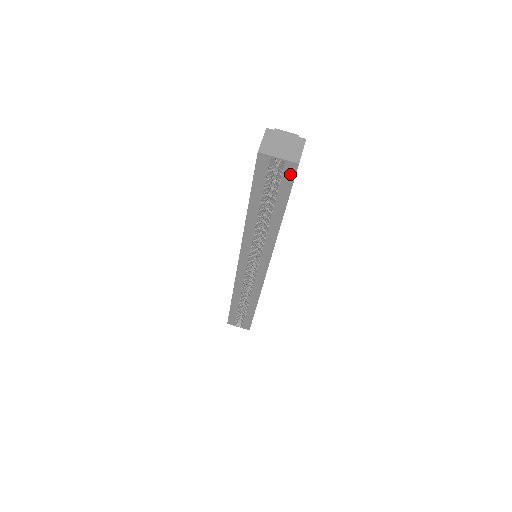
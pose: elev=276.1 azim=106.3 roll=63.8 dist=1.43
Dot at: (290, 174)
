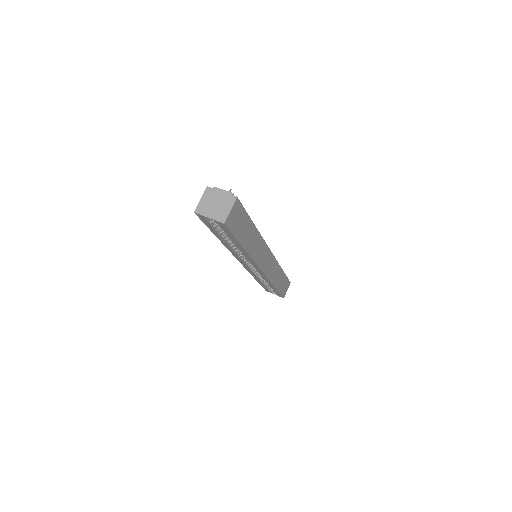
Dot at: (224, 227)
